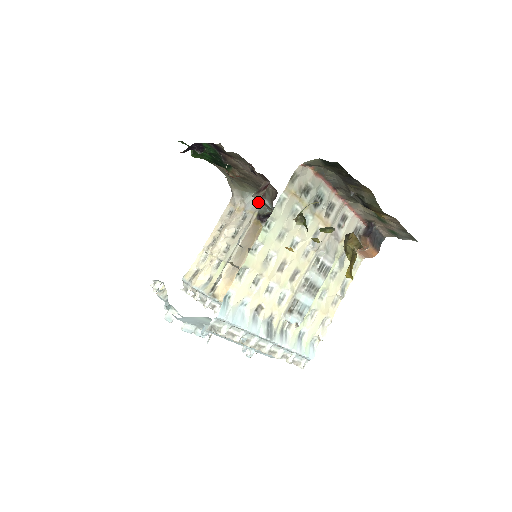
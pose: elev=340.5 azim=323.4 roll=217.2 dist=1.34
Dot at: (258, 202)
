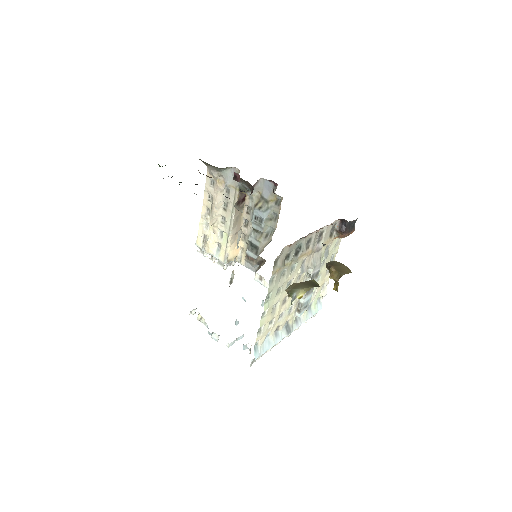
Dot at: occluded
